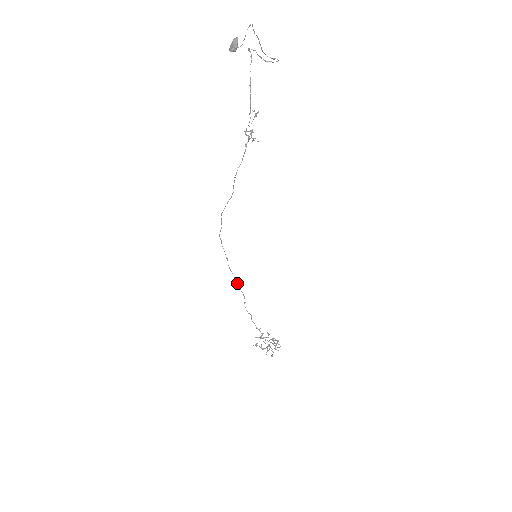
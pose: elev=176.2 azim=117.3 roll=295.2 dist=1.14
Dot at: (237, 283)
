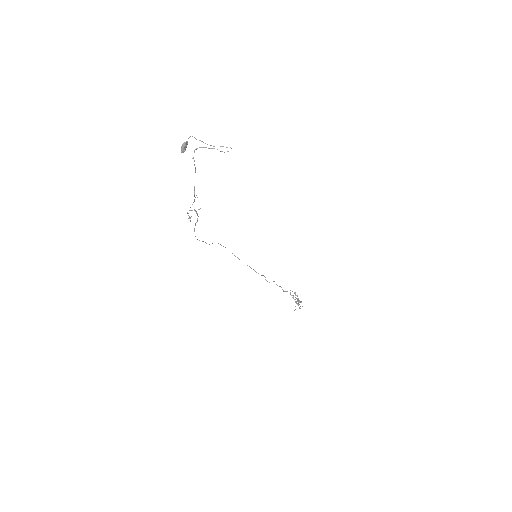
Dot at: occluded
